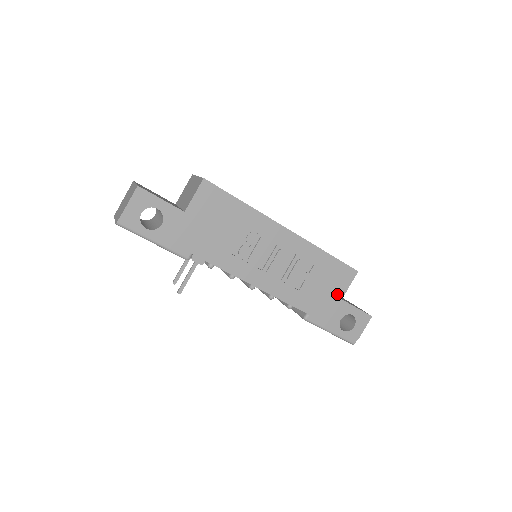
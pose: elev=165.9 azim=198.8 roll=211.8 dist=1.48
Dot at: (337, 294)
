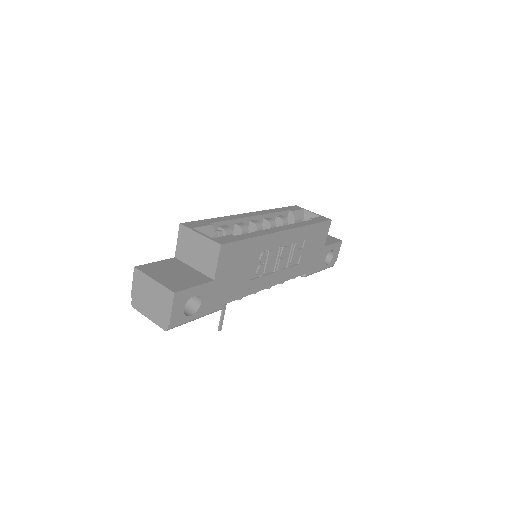
Dot at: (321, 246)
